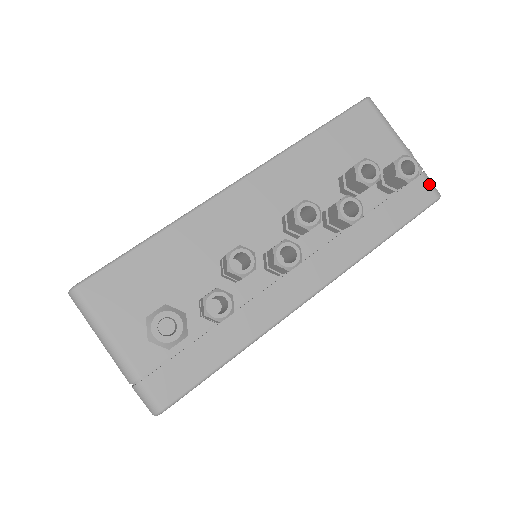
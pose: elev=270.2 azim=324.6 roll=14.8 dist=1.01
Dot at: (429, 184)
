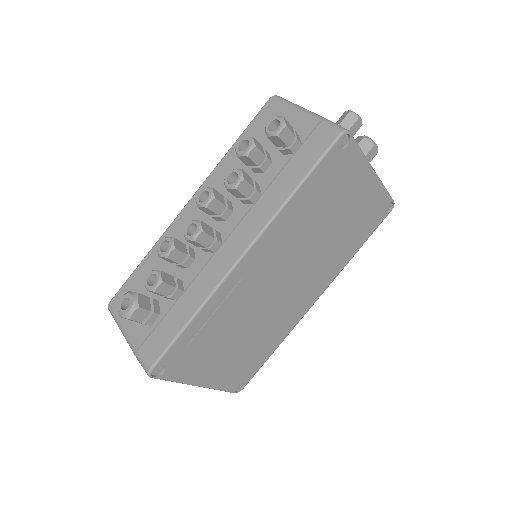
Dot at: (329, 127)
